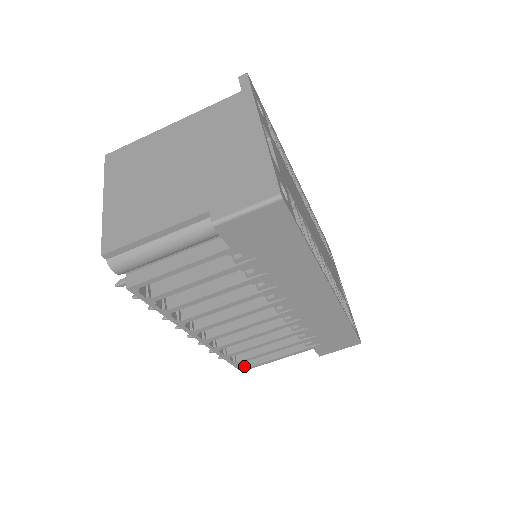
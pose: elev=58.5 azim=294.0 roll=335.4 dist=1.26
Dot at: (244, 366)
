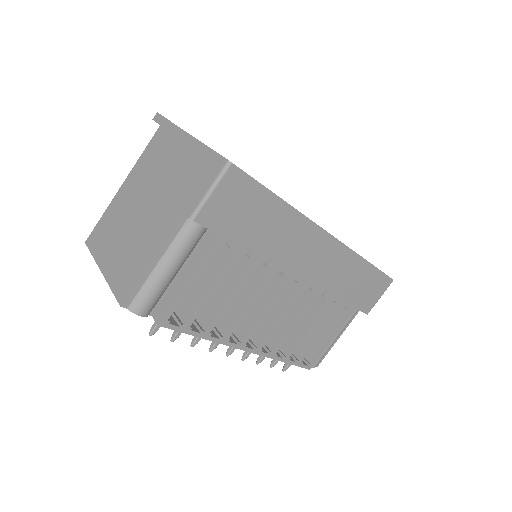
Dot at: (309, 363)
